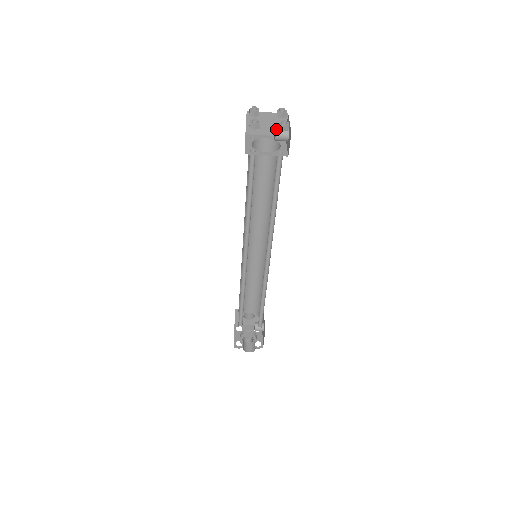
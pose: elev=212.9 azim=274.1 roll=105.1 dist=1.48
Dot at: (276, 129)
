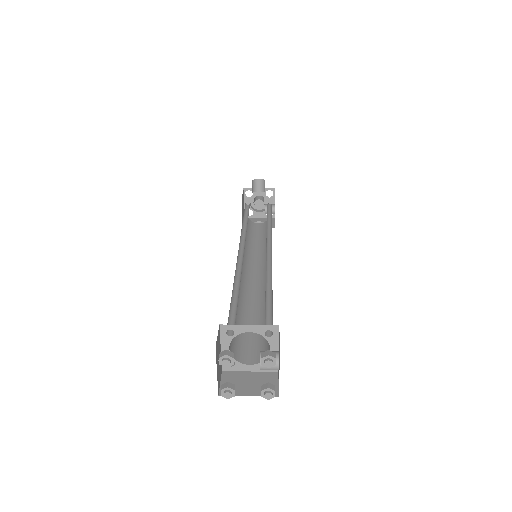
Dot at: (260, 369)
